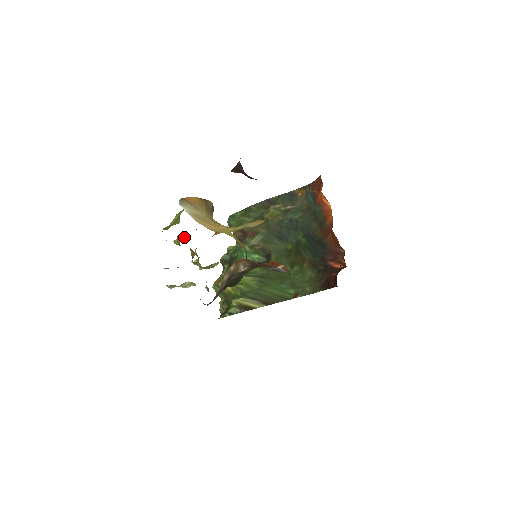
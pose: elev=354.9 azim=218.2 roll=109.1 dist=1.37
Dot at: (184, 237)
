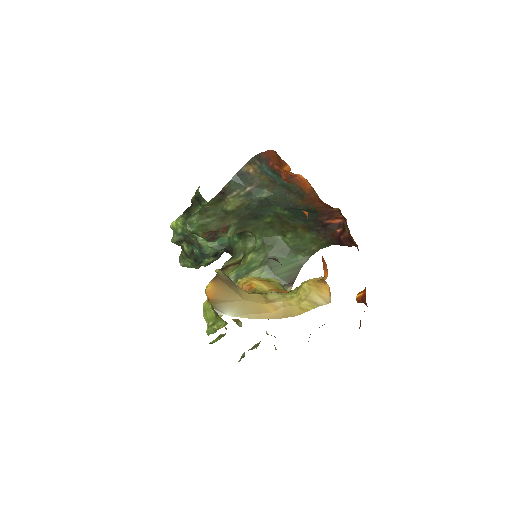
Dot at: (219, 316)
